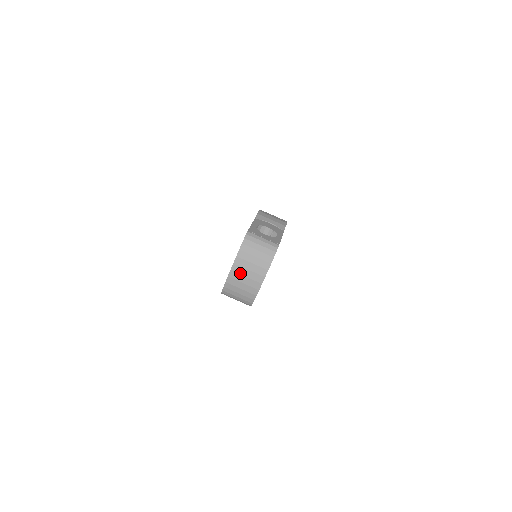
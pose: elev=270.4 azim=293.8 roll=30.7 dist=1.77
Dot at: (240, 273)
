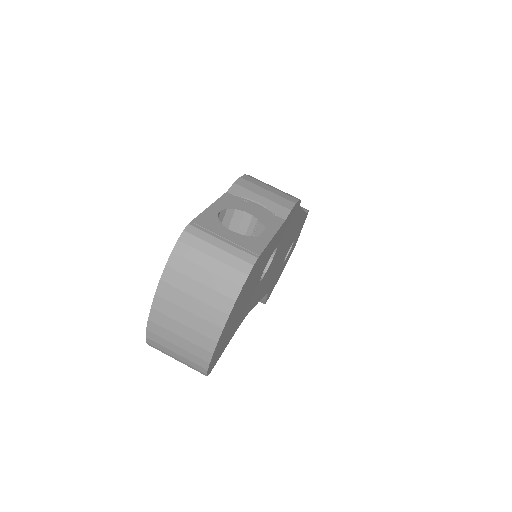
Dot at: (171, 315)
